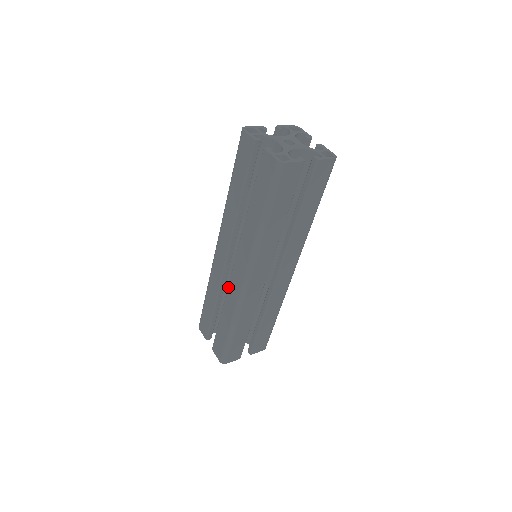
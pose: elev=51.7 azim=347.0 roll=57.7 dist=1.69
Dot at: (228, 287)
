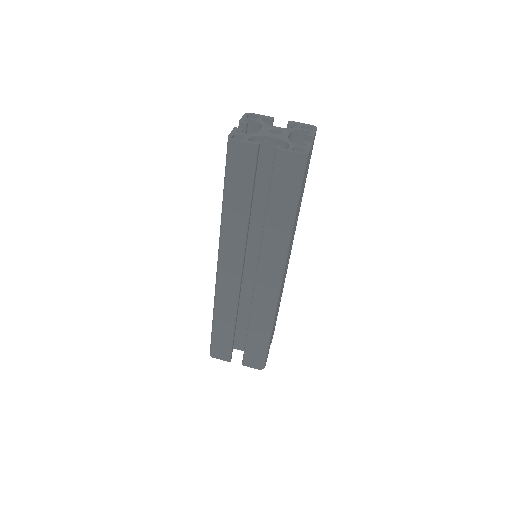
Dot at: occluded
